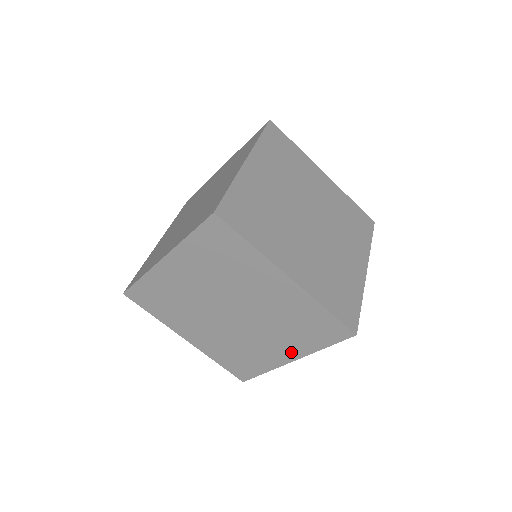
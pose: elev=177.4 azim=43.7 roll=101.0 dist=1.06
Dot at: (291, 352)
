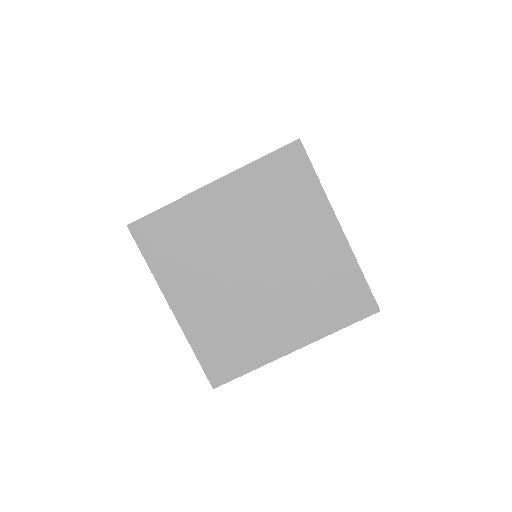
Dot at: occluded
